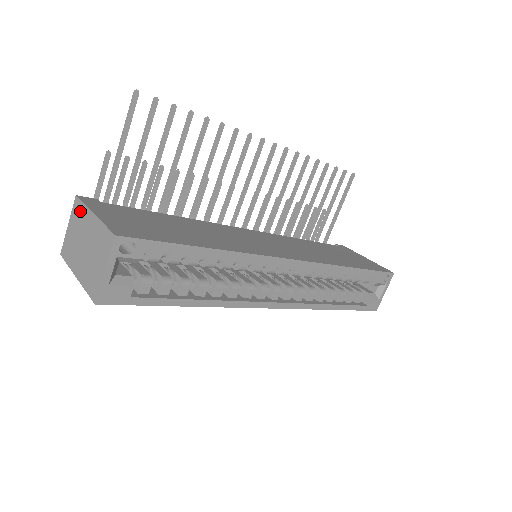
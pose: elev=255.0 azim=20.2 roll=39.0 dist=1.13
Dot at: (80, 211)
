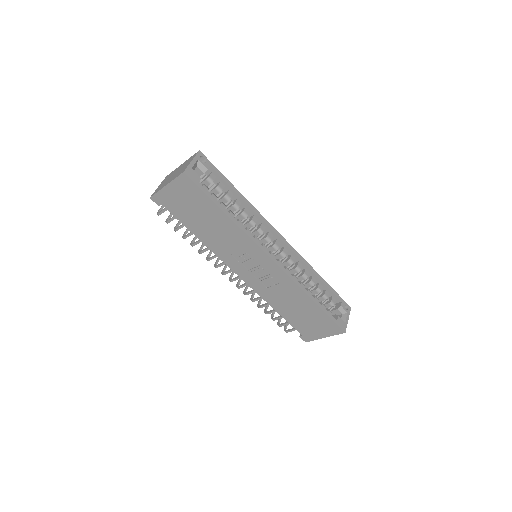
Dot at: (170, 174)
